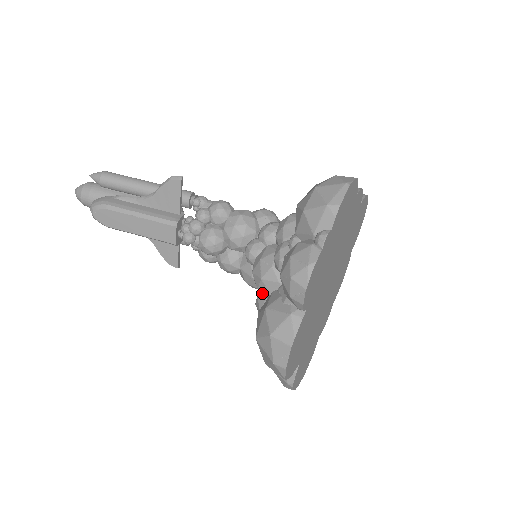
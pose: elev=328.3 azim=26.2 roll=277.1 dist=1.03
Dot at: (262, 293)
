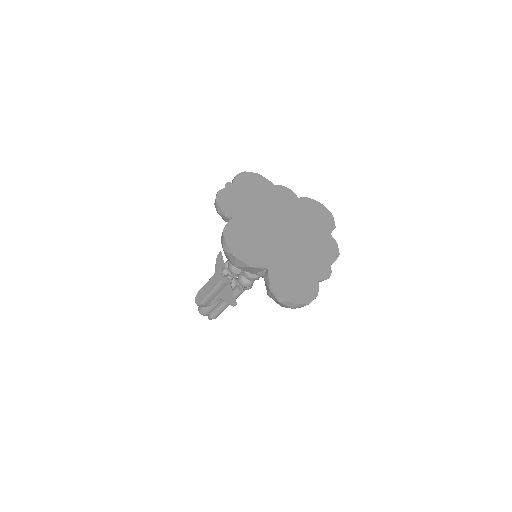
Dot at: occluded
